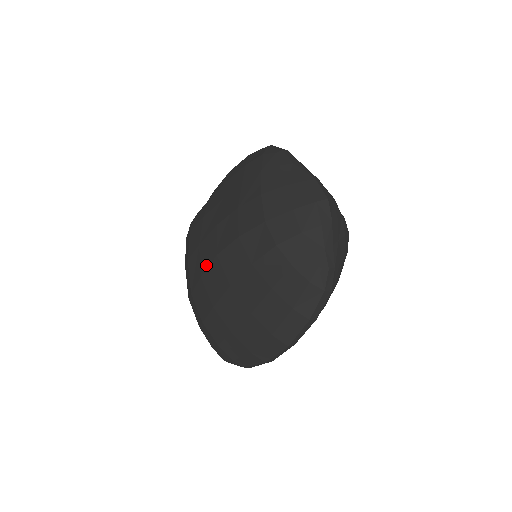
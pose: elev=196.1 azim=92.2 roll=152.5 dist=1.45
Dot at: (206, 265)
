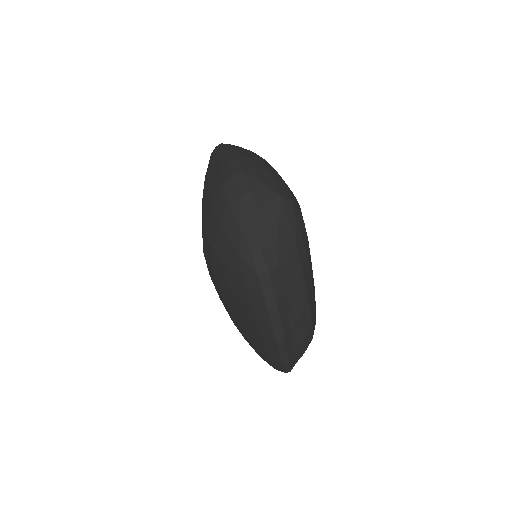
Dot at: occluded
